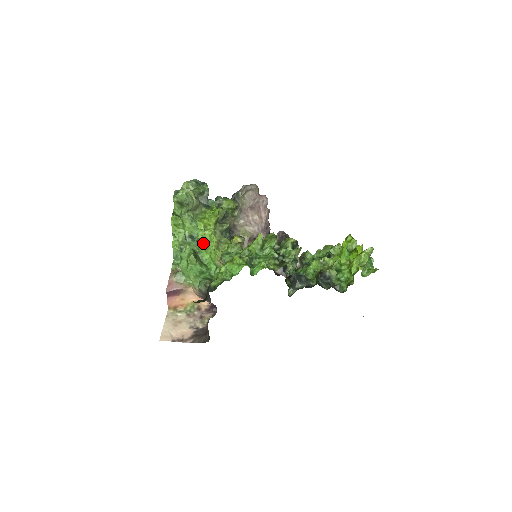
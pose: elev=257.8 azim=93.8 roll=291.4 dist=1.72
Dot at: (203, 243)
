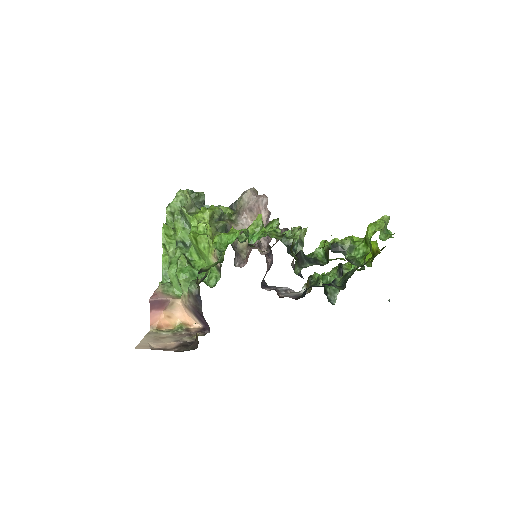
Dot at: (196, 235)
